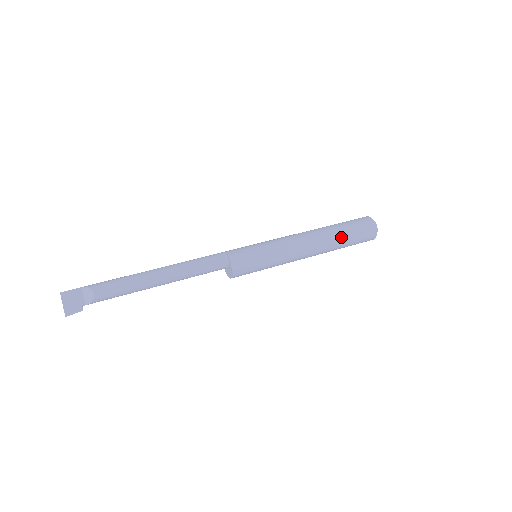
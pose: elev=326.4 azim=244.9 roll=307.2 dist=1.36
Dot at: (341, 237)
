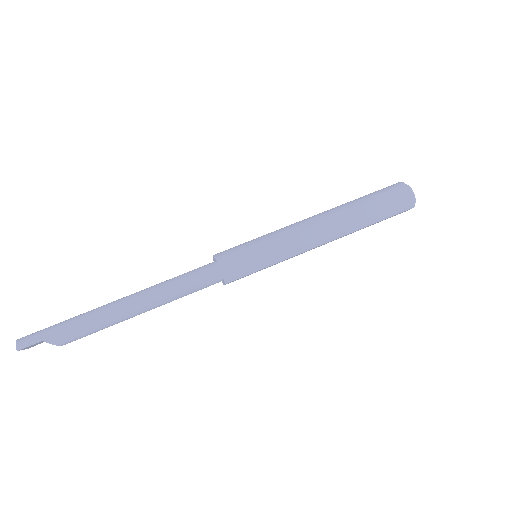
Dot at: (363, 228)
